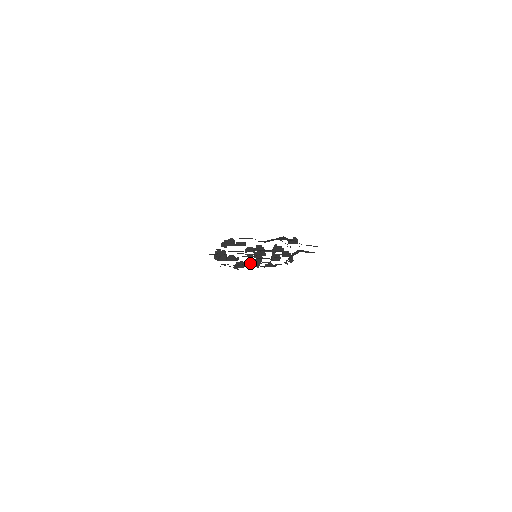
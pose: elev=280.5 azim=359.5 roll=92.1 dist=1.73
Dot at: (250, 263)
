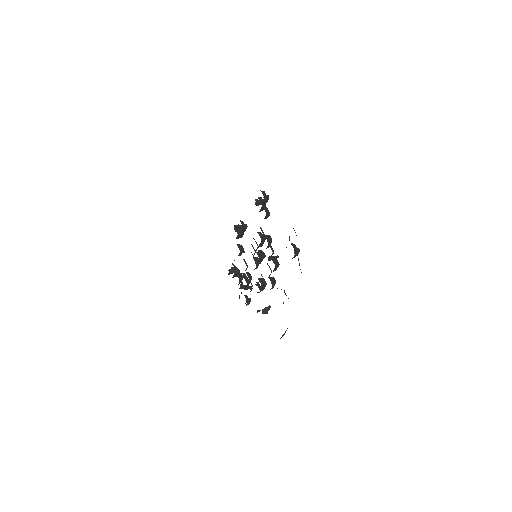
Dot at: (241, 278)
